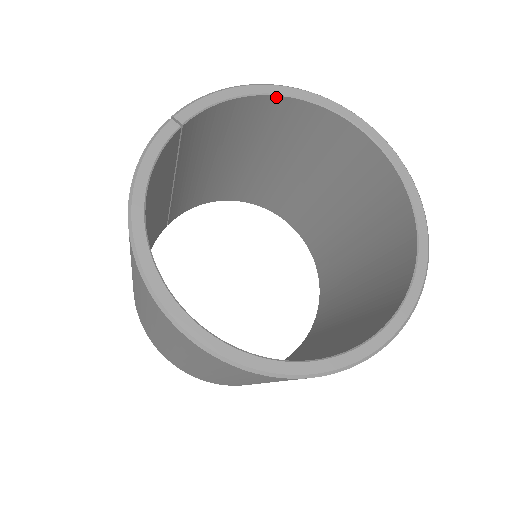
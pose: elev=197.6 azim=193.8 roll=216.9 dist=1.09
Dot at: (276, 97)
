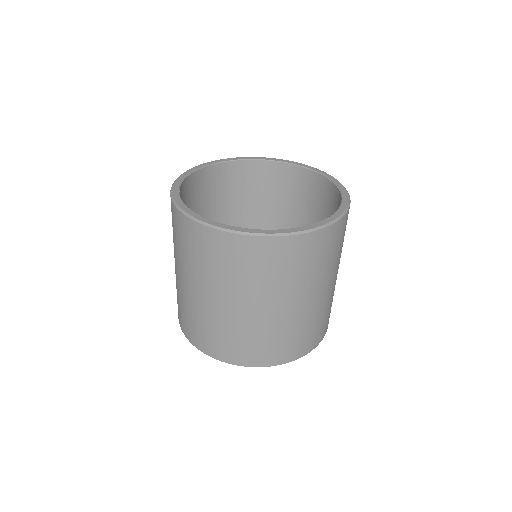
Dot at: (203, 169)
